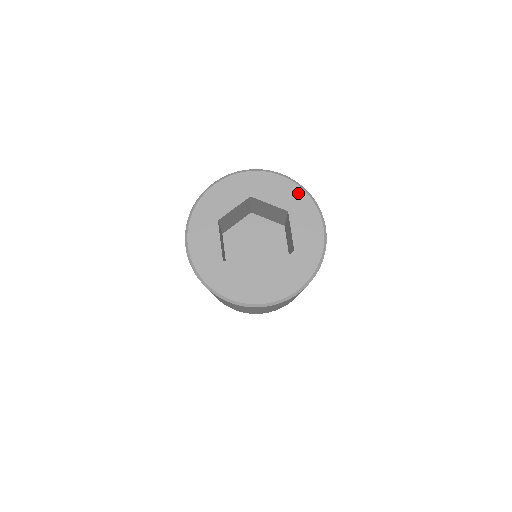
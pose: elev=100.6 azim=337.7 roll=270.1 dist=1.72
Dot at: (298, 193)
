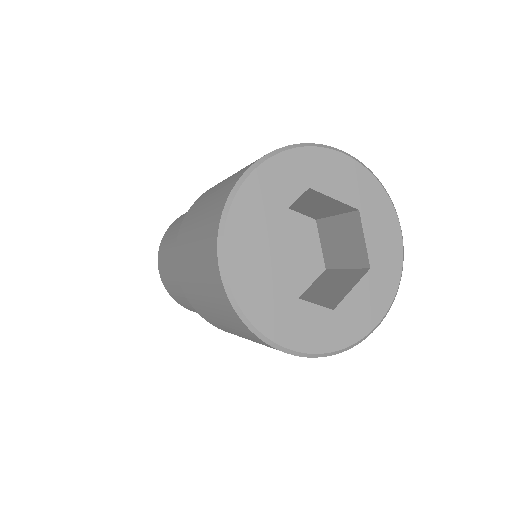
Dot at: (369, 182)
